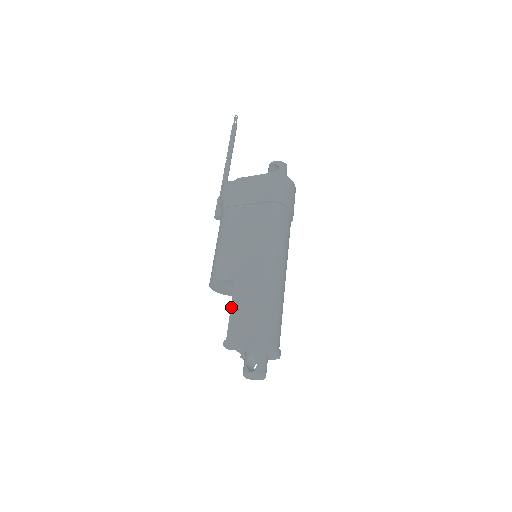
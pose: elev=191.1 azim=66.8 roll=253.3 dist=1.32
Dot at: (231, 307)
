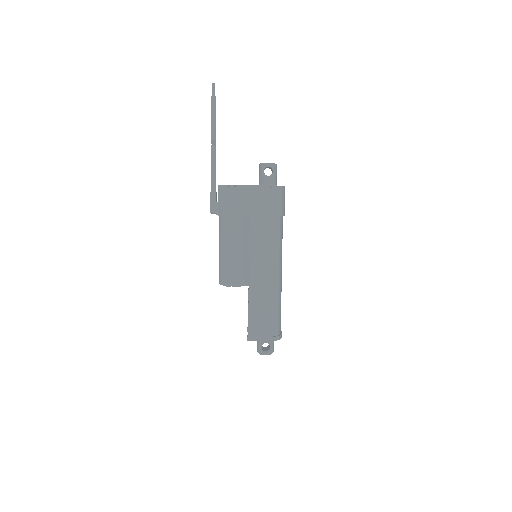
Dot at: (249, 311)
